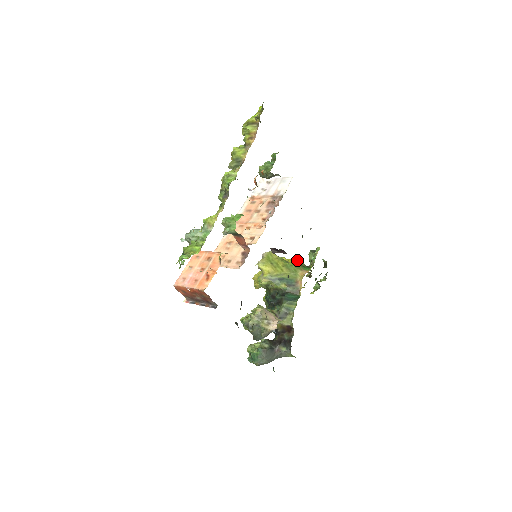
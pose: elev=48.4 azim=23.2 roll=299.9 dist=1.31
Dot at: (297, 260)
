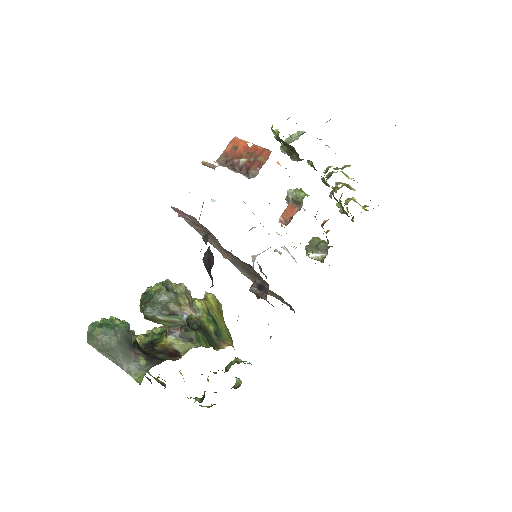
Dot at: occluded
